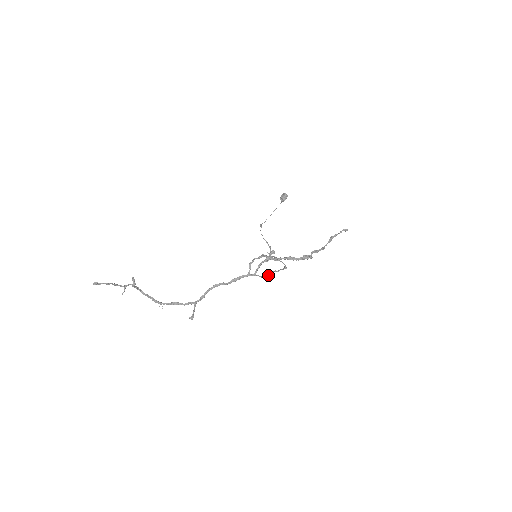
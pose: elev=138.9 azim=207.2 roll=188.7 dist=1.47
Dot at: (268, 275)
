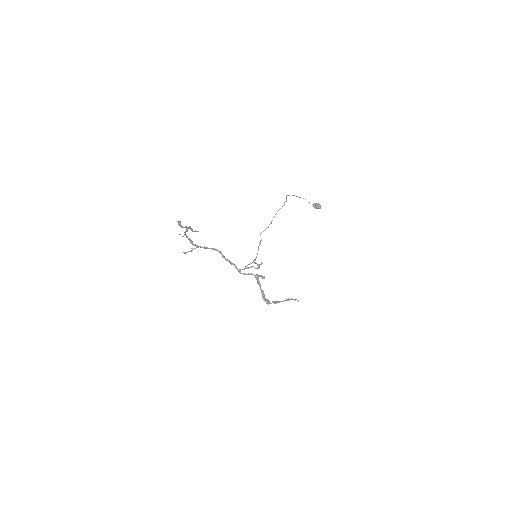
Dot at: occluded
